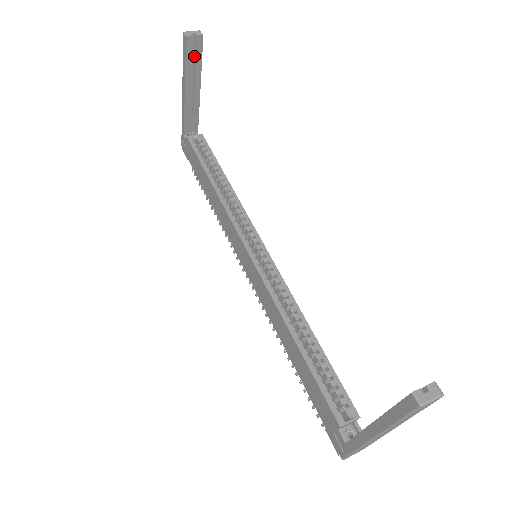
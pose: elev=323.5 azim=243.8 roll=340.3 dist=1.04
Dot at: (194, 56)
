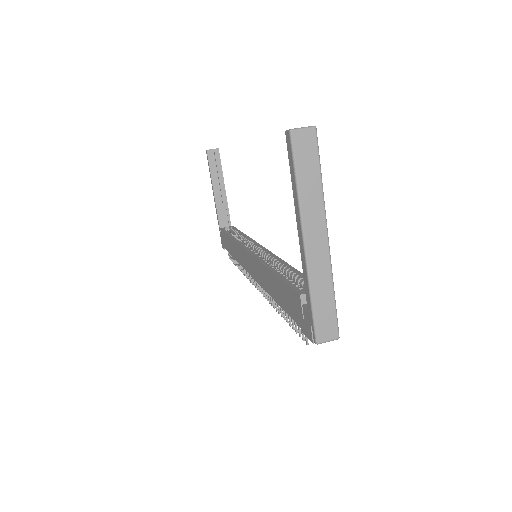
Dot at: (216, 166)
